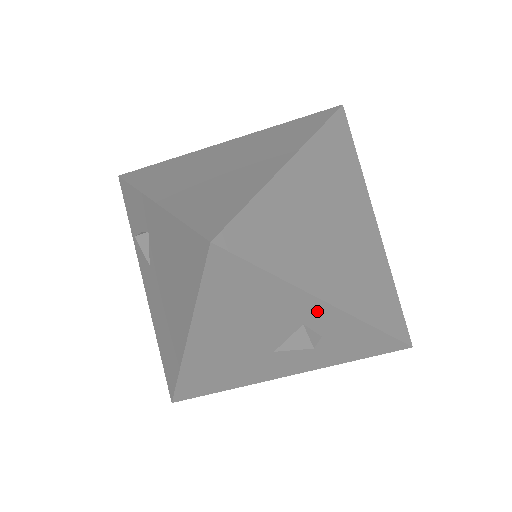
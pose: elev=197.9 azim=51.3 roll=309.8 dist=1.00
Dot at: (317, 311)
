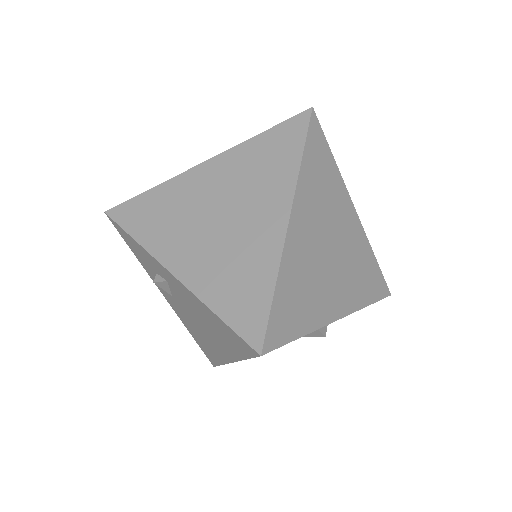
Dot at: occluded
